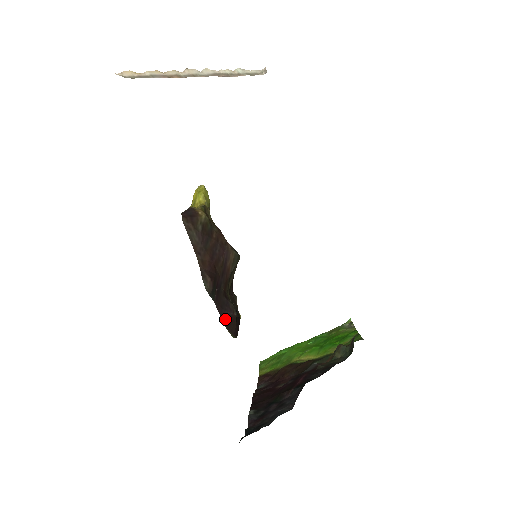
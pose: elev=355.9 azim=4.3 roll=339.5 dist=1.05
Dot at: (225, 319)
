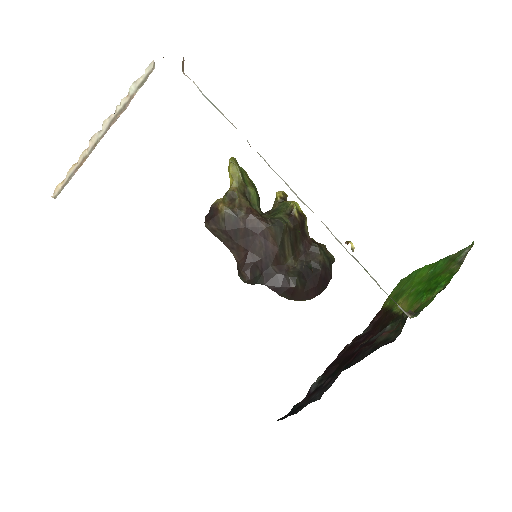
Dot at: (284, 294)
